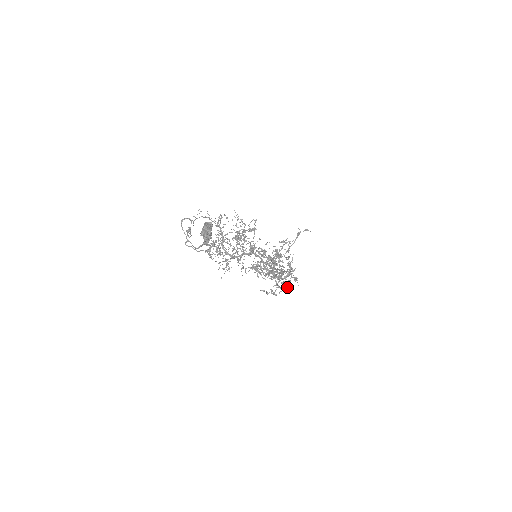
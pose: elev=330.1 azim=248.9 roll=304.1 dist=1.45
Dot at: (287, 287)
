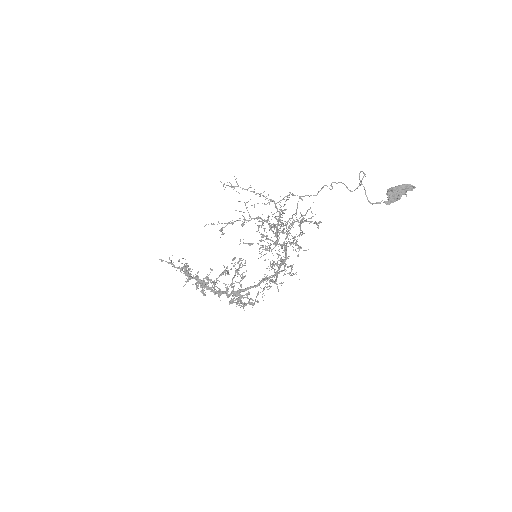
Dot at: occluded
